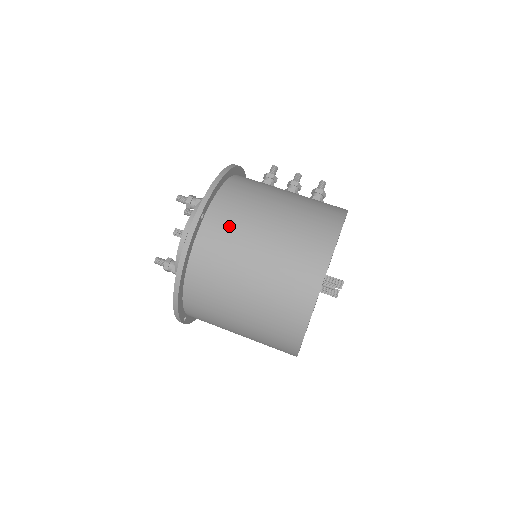
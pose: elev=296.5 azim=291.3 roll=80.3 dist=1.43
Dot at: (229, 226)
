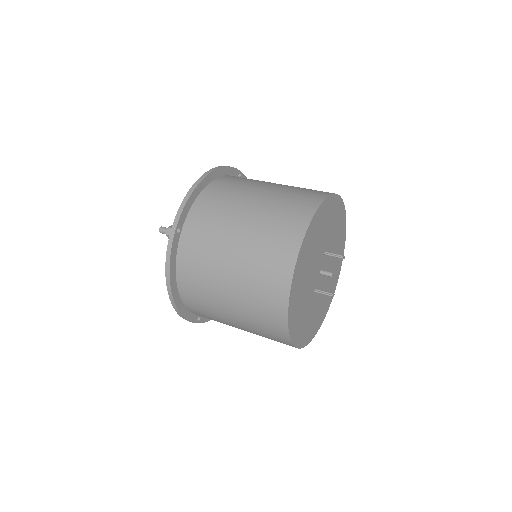
Dot at: occluded
